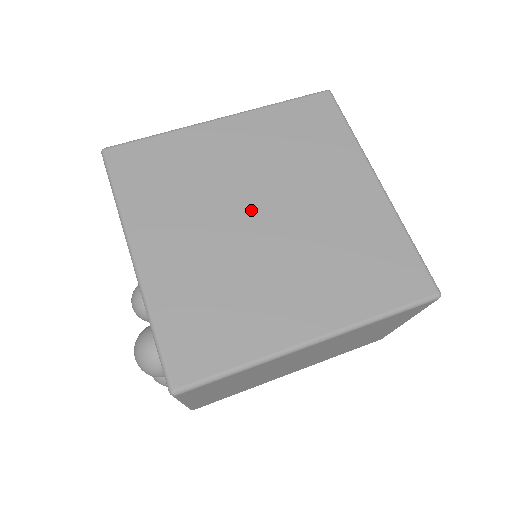
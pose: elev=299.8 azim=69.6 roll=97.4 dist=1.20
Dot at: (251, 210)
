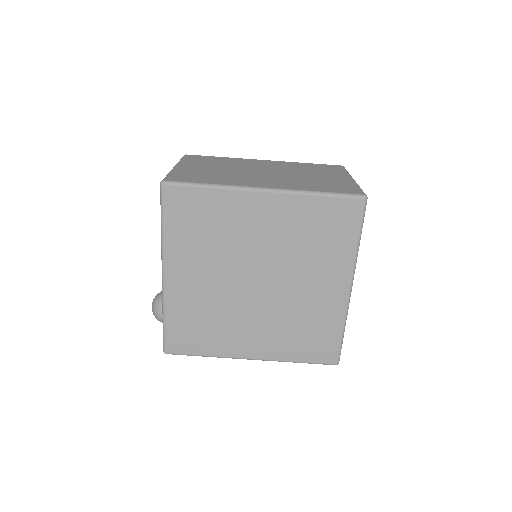
Dot at: (252, 274)
